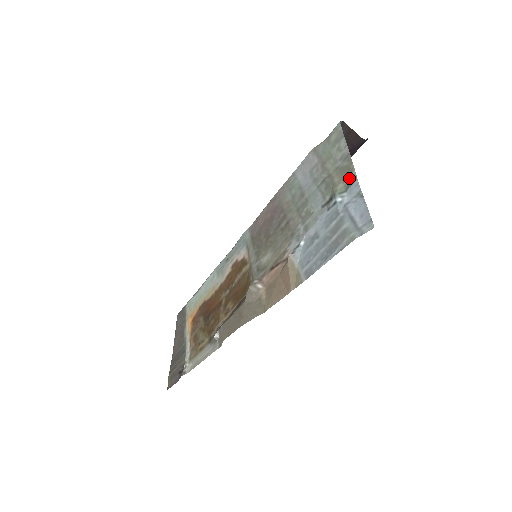
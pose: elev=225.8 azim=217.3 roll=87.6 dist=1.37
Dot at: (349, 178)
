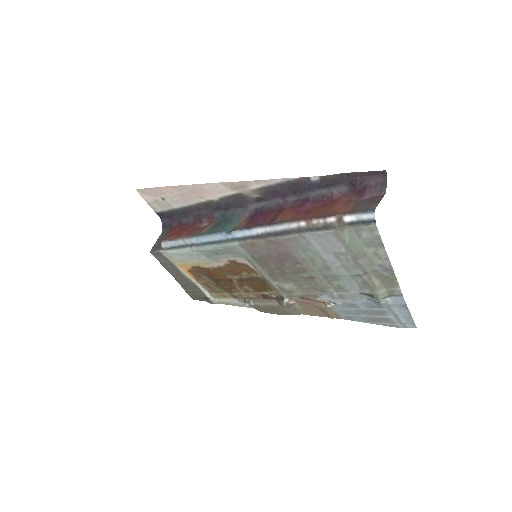
Dot at: (393, 290)
